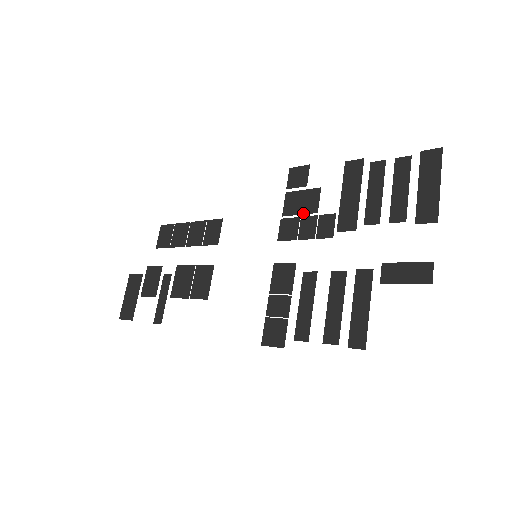
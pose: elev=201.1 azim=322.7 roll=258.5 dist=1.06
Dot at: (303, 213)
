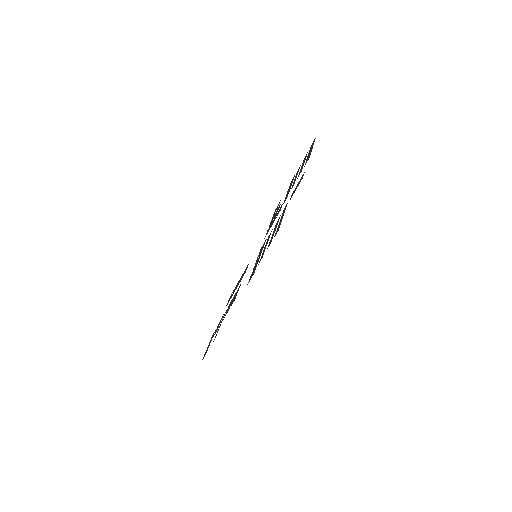
Dot at: (274, 217)
